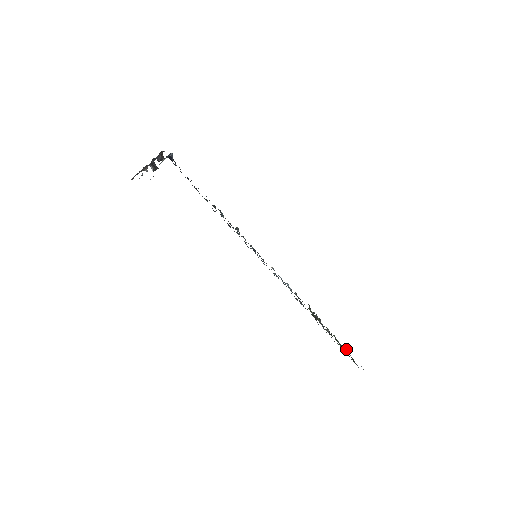
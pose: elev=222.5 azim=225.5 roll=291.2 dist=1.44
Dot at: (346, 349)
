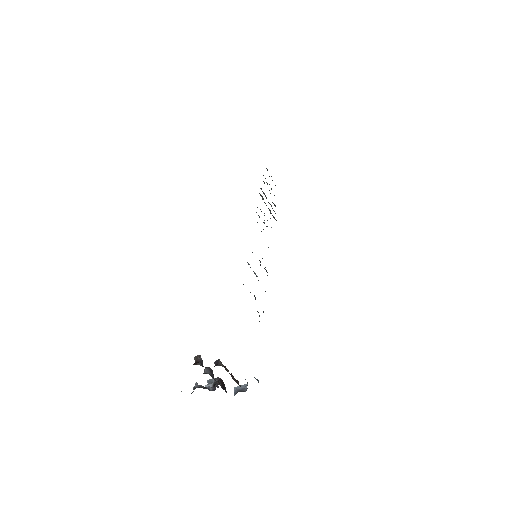
Dot at: occluded
